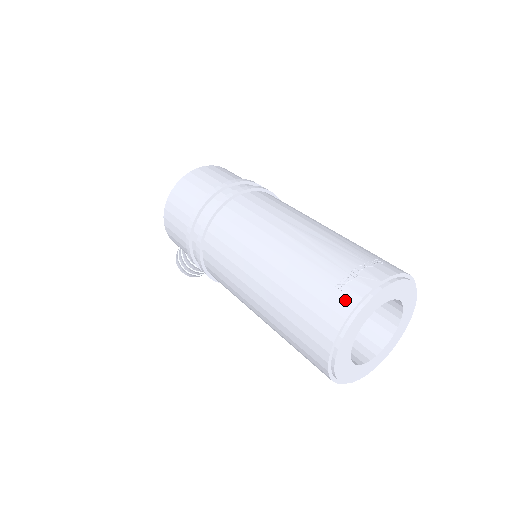
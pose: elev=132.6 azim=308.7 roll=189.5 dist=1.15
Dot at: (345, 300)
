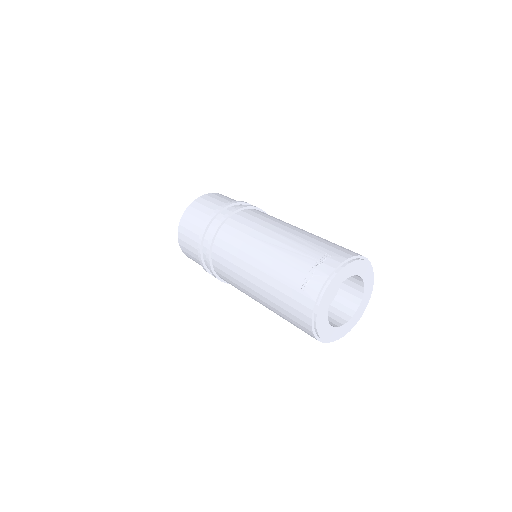
Dot at: (309, 297)
